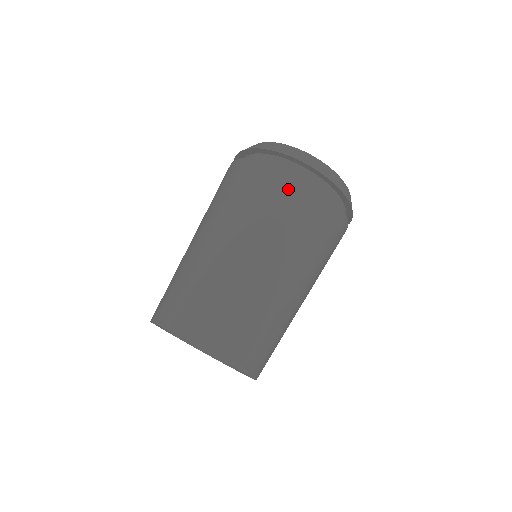
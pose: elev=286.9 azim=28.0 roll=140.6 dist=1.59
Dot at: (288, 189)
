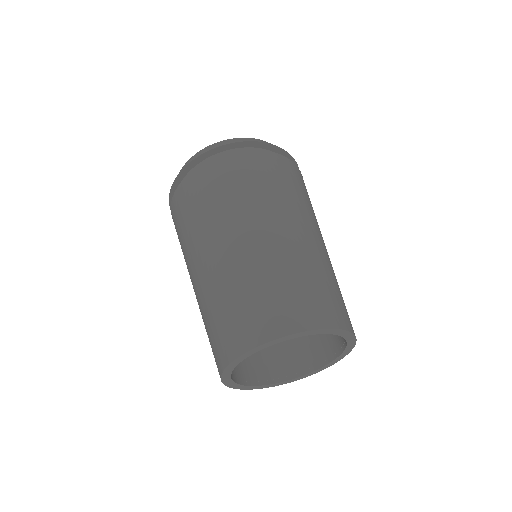
Dot at: (219, 173)
